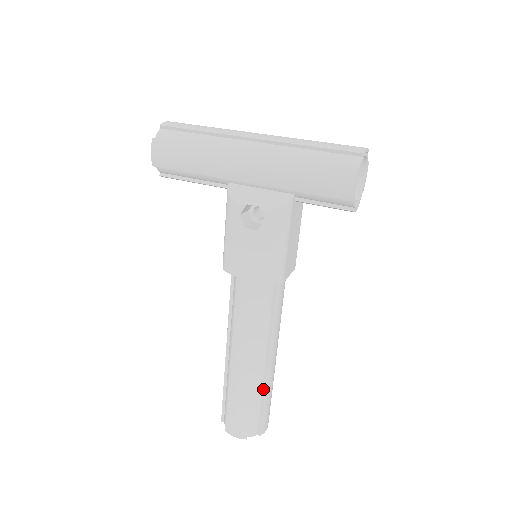
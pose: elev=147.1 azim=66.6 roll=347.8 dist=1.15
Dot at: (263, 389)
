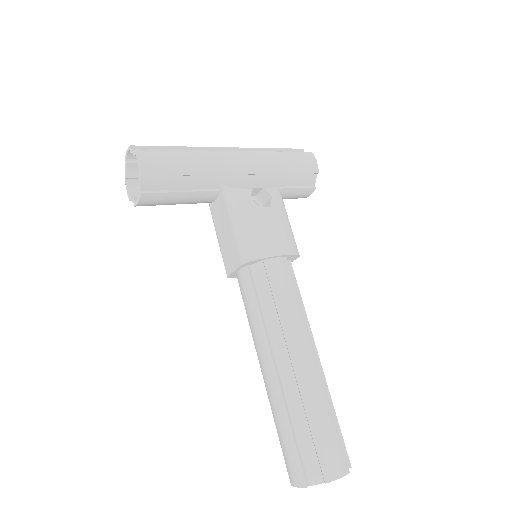
Dot at: (327, 395)
